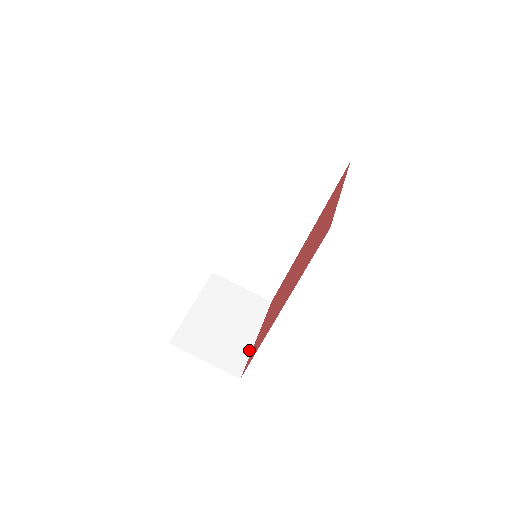
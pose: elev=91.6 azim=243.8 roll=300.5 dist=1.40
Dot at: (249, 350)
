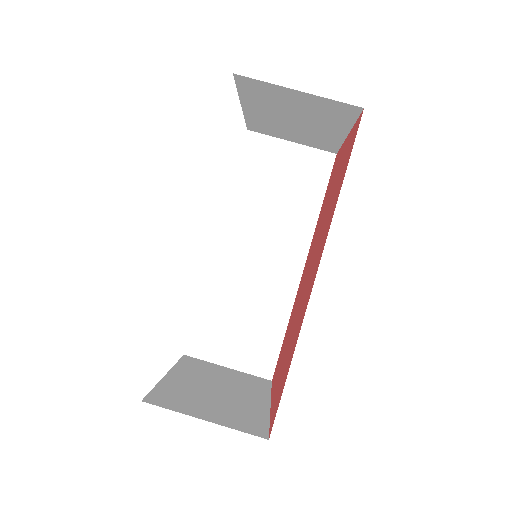
Dot at: (266, 415)
